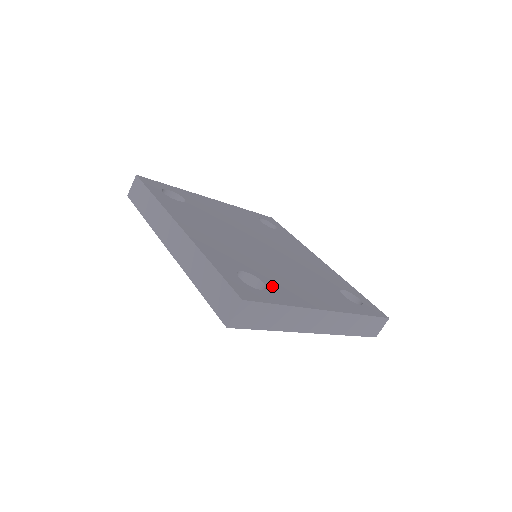
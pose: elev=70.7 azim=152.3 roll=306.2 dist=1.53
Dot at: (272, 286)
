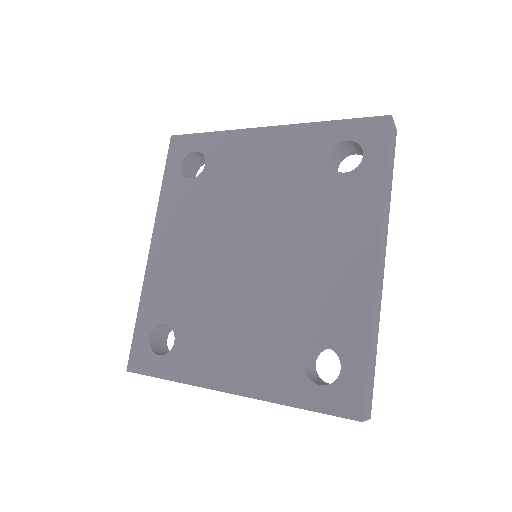
Dot at: (181, 348)
